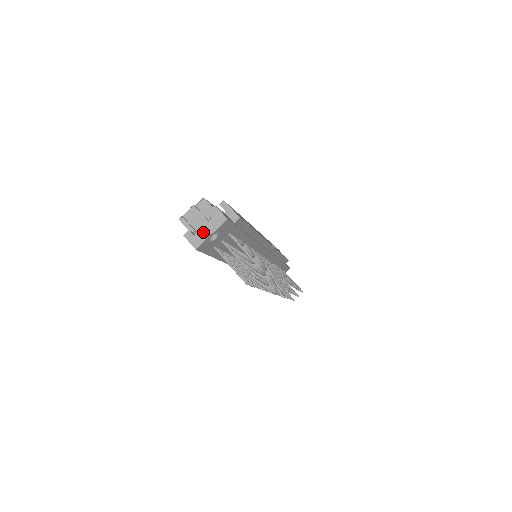
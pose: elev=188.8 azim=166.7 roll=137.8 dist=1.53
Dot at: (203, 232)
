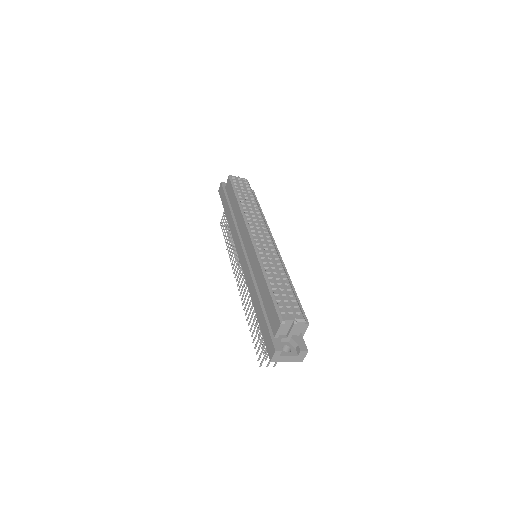
Dot at: (285, 358)
